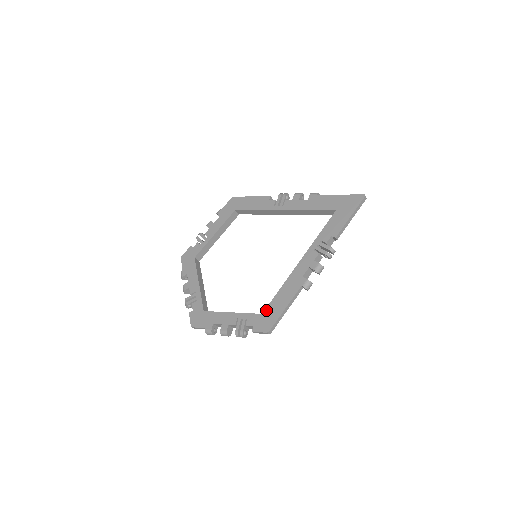
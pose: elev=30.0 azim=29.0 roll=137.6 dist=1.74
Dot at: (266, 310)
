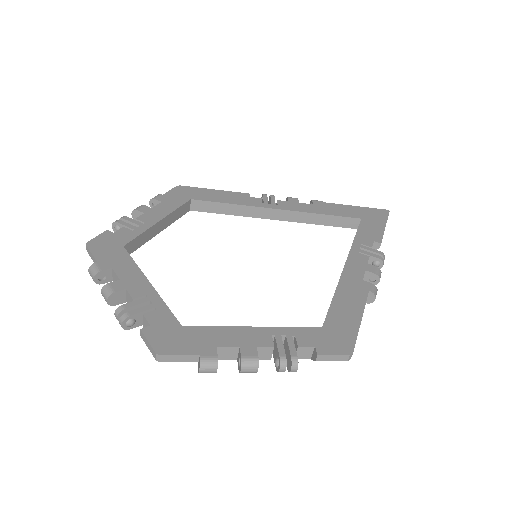
Dot at: (327, 321)
